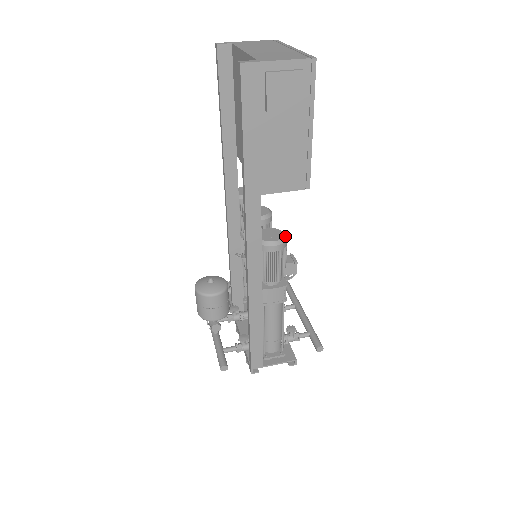
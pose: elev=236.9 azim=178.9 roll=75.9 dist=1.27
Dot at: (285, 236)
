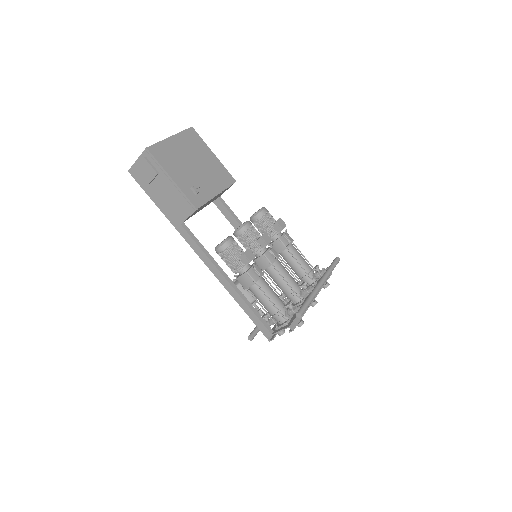
Dot at: (226, 240)
